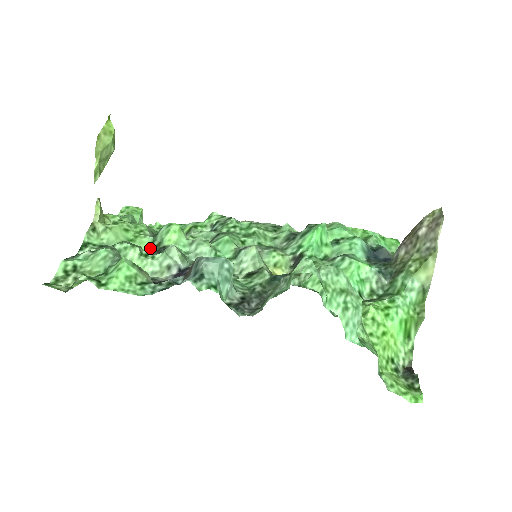
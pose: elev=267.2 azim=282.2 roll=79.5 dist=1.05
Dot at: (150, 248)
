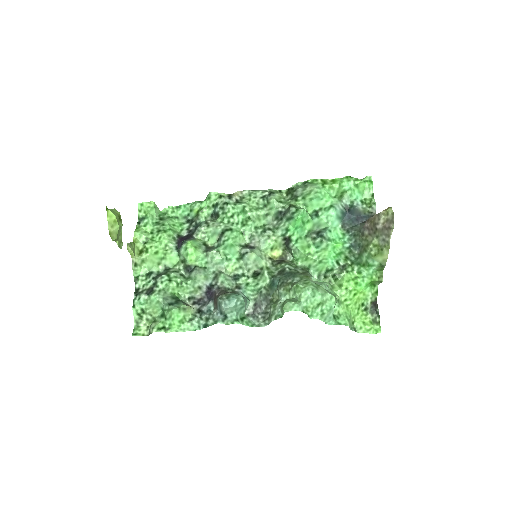
Dot at: (179, 262)
